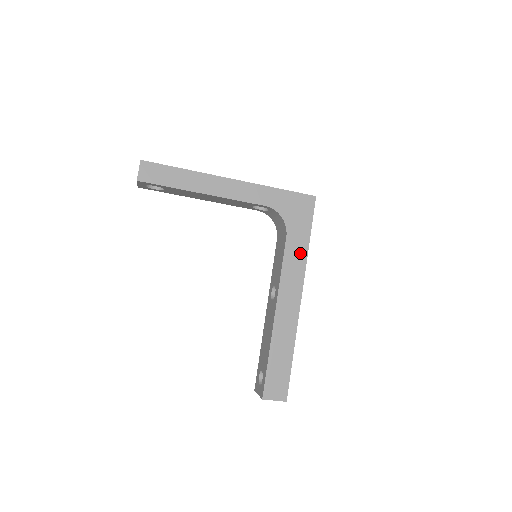
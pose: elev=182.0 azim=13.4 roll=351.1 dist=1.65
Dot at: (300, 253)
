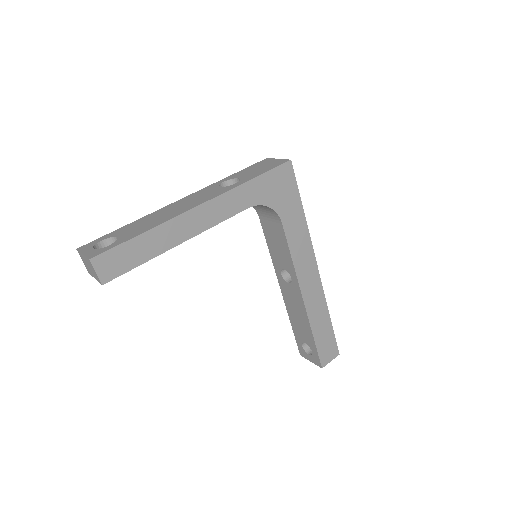
Dot at: (300, 229)
